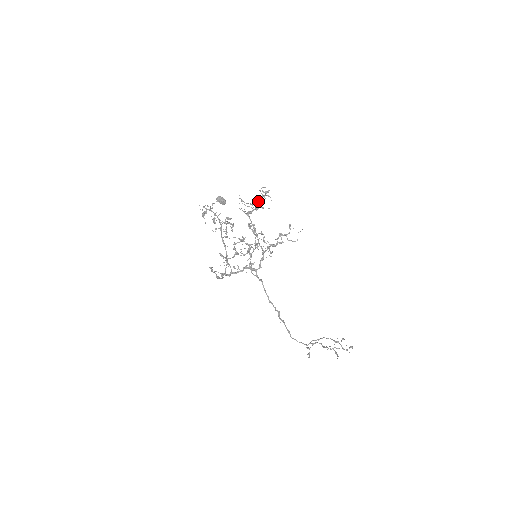
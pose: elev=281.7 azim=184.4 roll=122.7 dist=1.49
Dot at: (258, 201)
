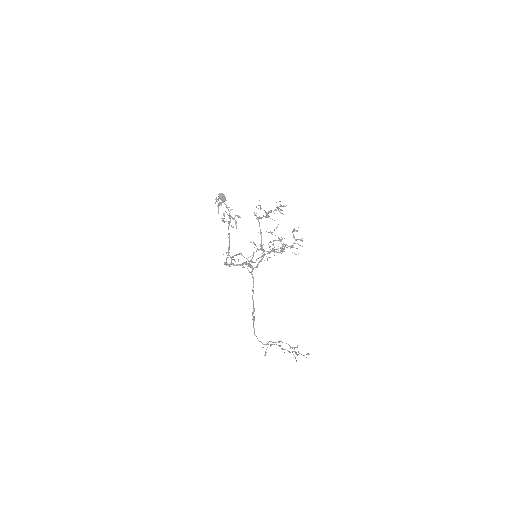
Dot at: occluded
